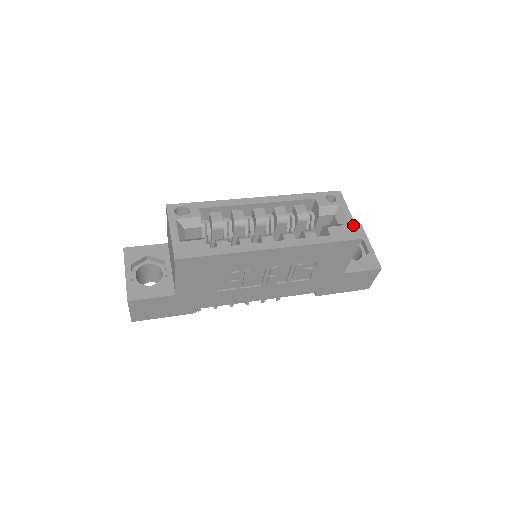
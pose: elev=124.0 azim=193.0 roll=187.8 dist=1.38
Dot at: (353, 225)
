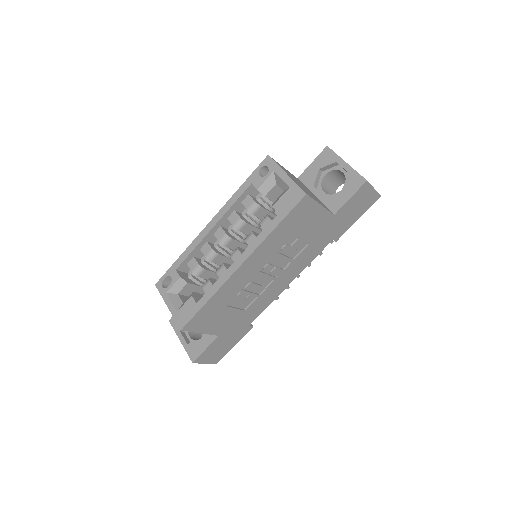
Dot at: (293, 185)
